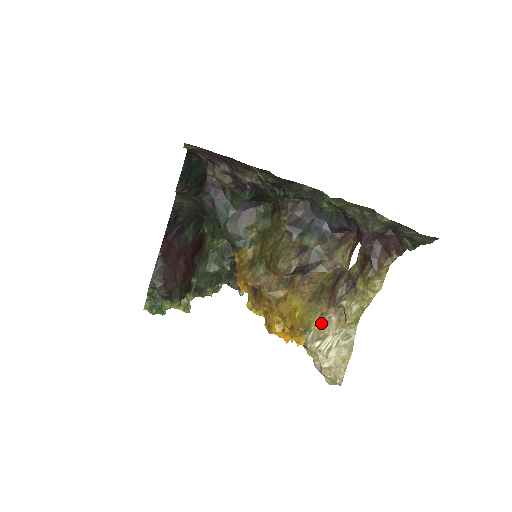
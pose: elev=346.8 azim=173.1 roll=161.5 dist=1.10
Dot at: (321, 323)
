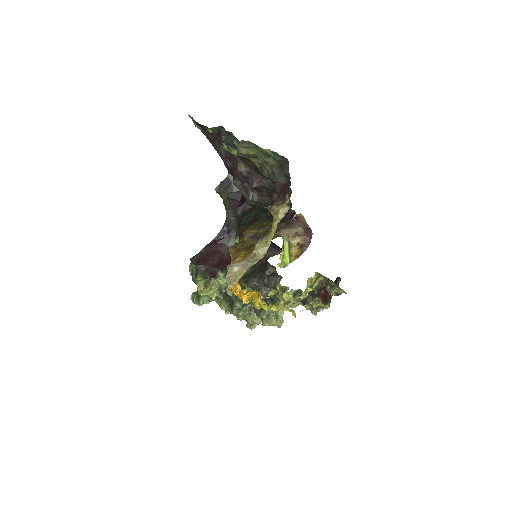
Dot at: (245, 257)
